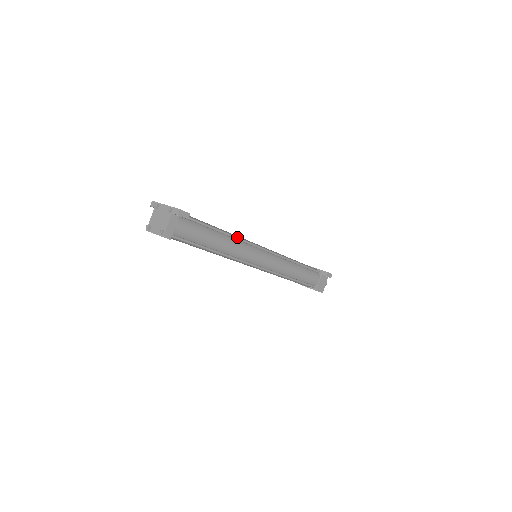
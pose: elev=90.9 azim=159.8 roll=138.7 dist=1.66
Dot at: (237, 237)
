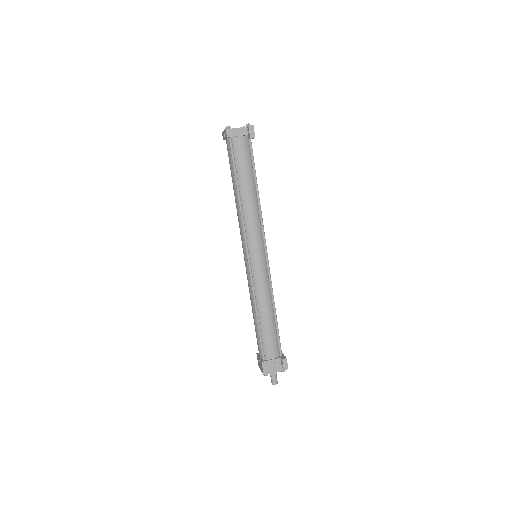
Dot at: (261, 211)
